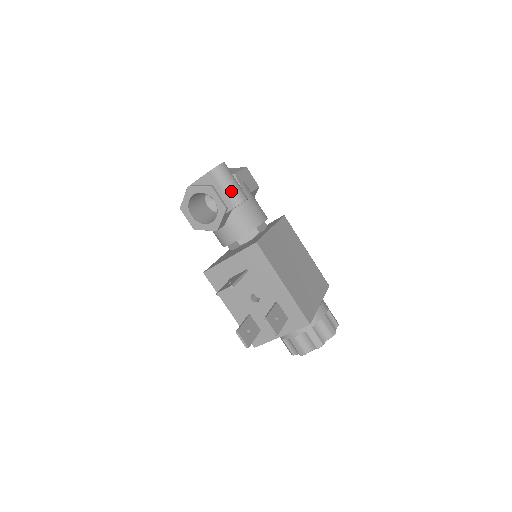
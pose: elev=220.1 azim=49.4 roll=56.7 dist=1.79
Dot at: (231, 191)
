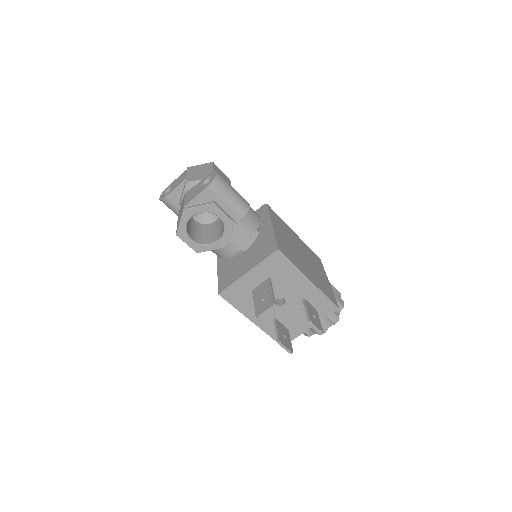
Dot at: (235, 202)
